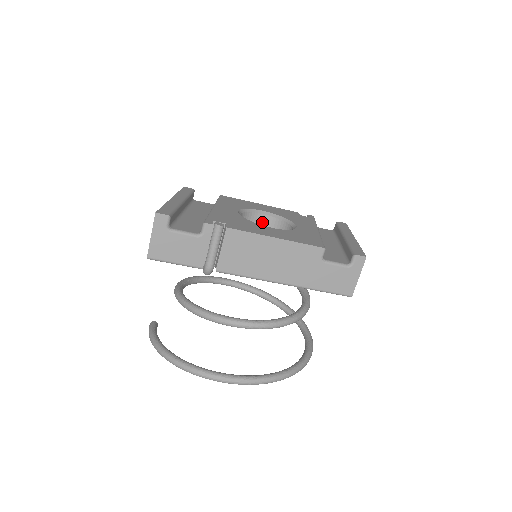
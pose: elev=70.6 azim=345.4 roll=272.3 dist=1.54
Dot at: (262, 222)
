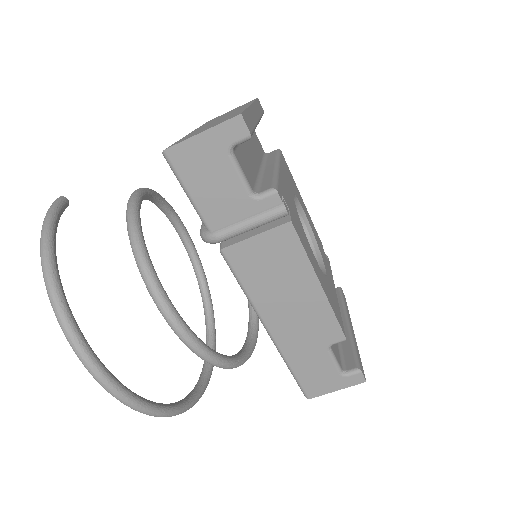
Dot at: occluded
